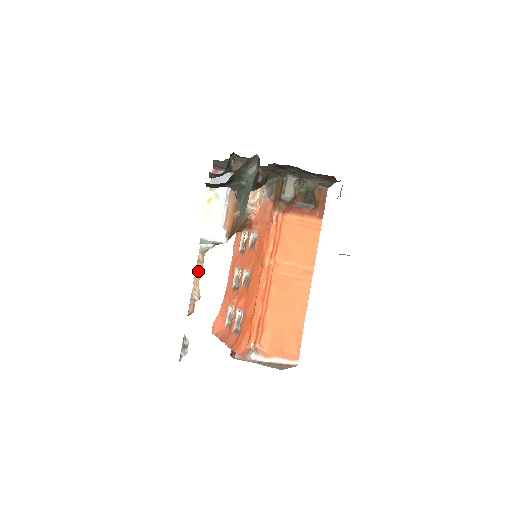
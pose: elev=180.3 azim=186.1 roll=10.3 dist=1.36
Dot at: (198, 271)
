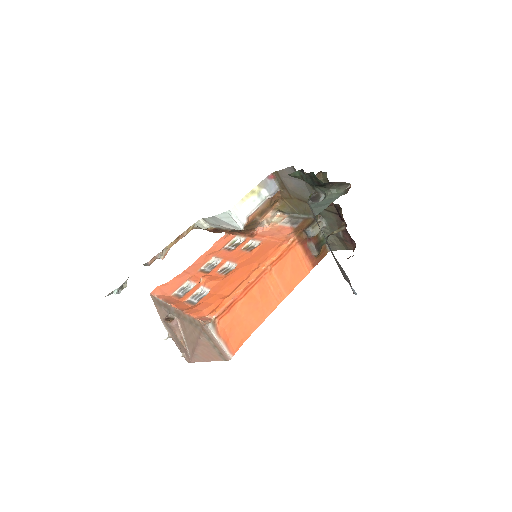
Dot at: (179, 237)
